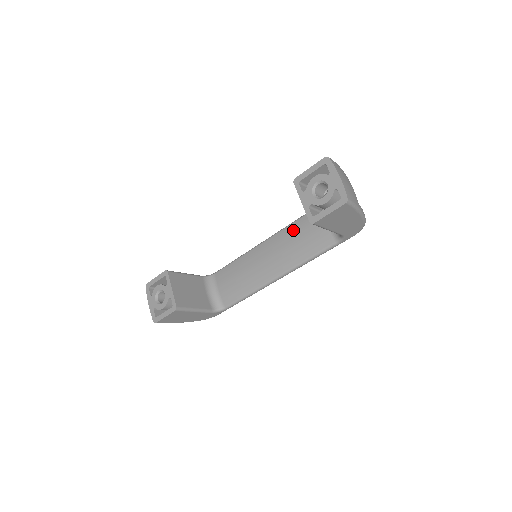
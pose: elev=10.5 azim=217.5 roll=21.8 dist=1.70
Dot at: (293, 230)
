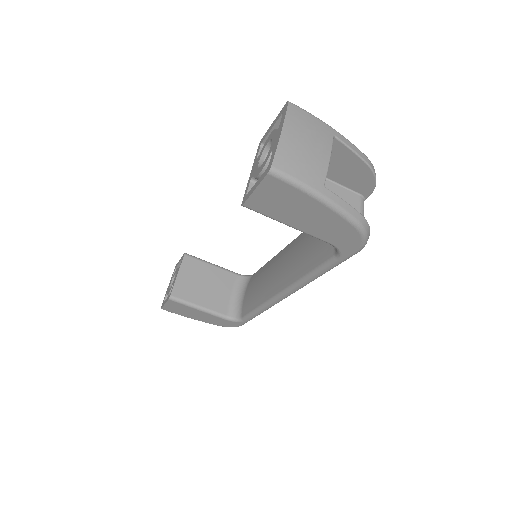
Dot at: occluded
